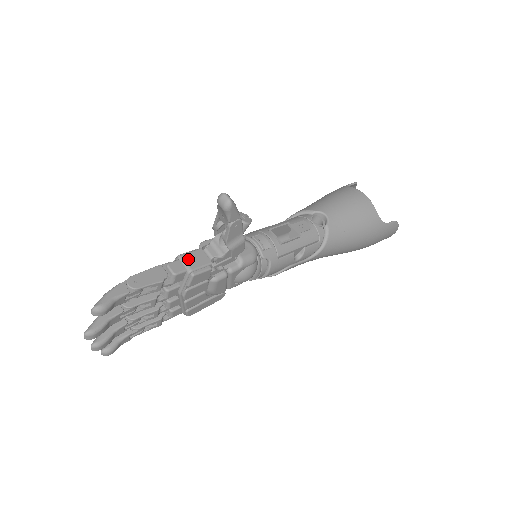
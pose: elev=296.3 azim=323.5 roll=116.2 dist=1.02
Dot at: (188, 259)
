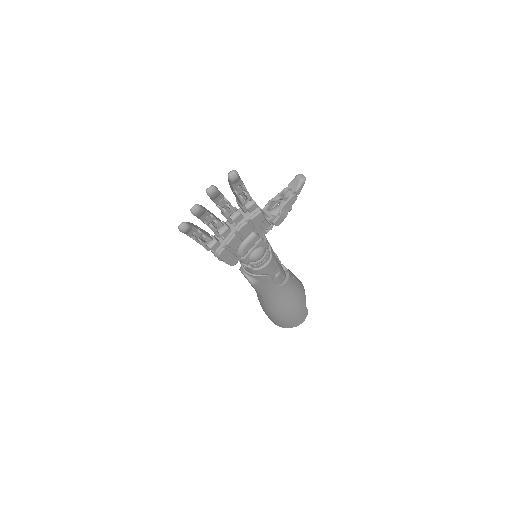
Dot at: occluded
